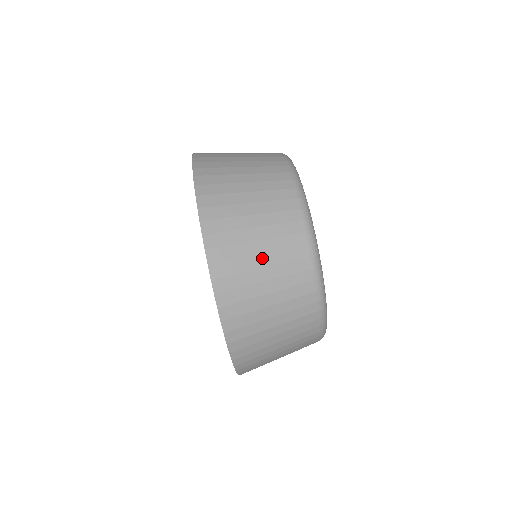
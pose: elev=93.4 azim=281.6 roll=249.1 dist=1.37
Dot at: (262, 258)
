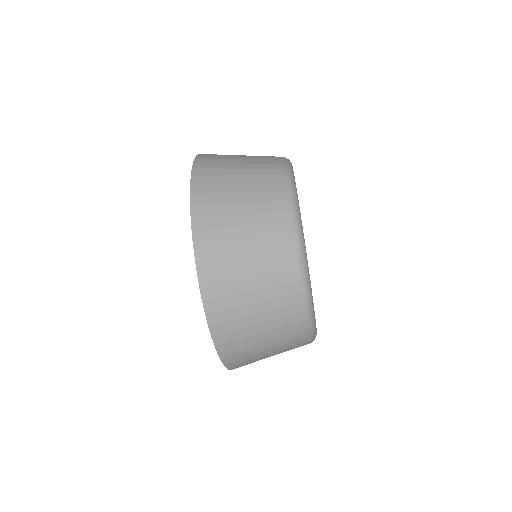
Dot at: (244, 230)
